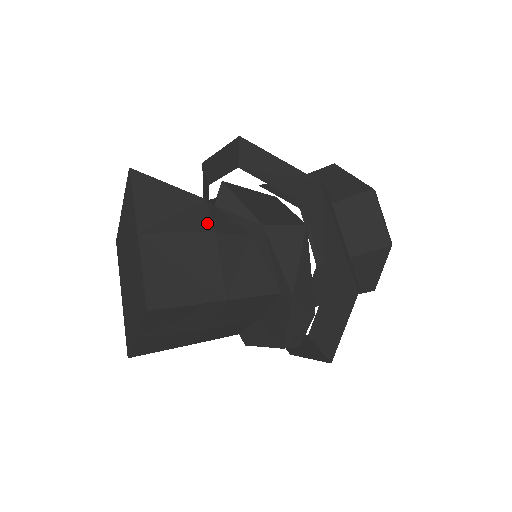
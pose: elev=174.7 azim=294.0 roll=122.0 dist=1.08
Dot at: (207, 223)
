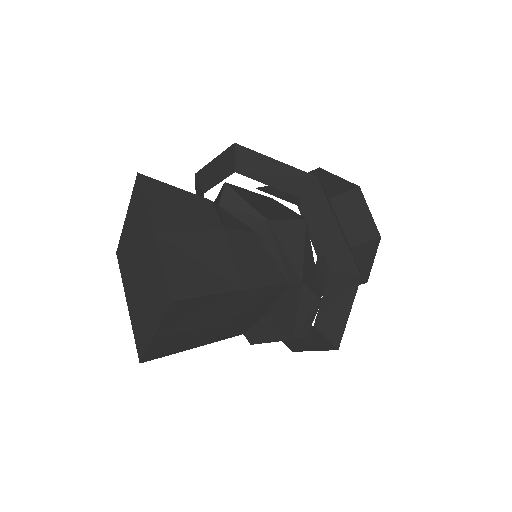
Dot at: (215, 221)
